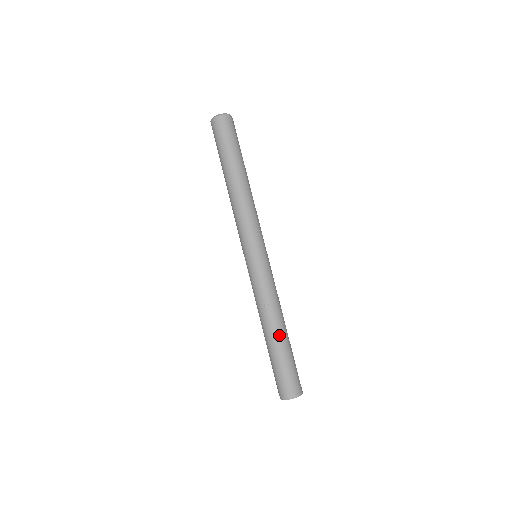
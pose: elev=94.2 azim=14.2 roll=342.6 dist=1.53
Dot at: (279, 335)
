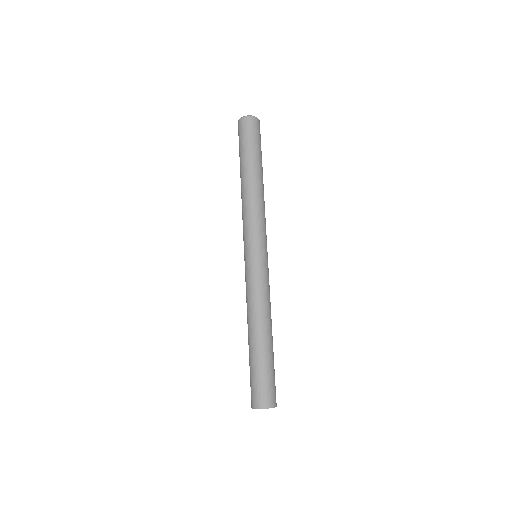
Dot at: (260, 339)
